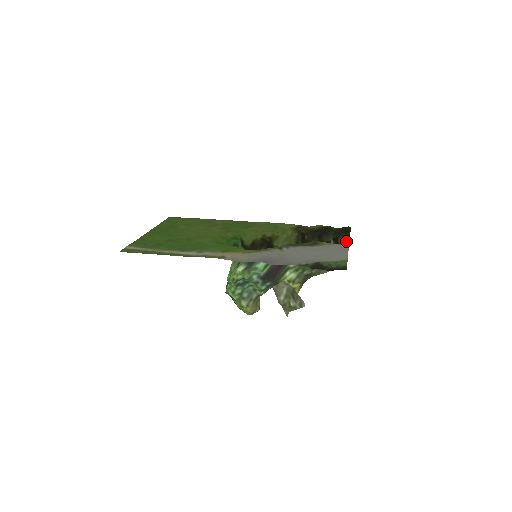
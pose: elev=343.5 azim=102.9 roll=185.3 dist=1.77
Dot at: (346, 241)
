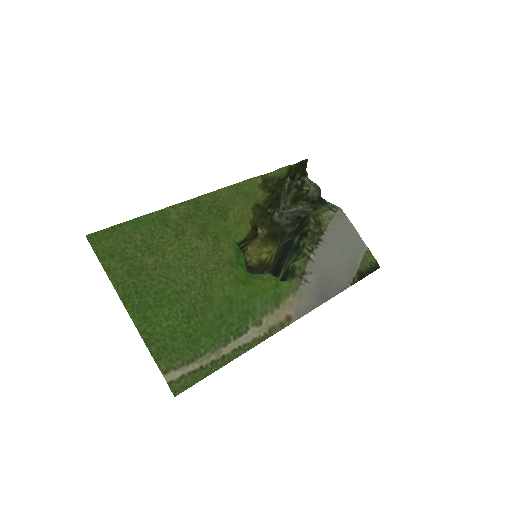
Dot at: (304, 177)
